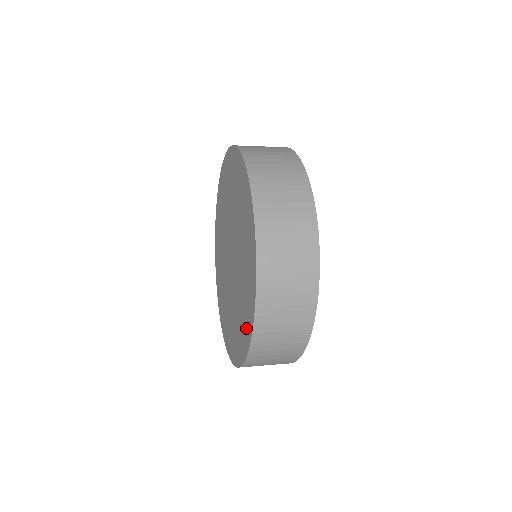
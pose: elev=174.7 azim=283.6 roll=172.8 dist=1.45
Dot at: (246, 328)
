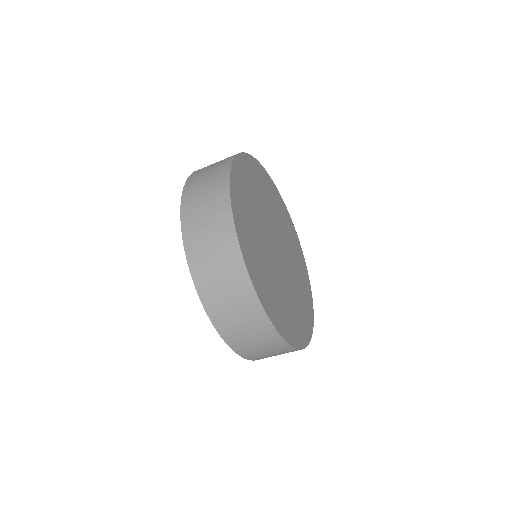
Dot at: occluded
